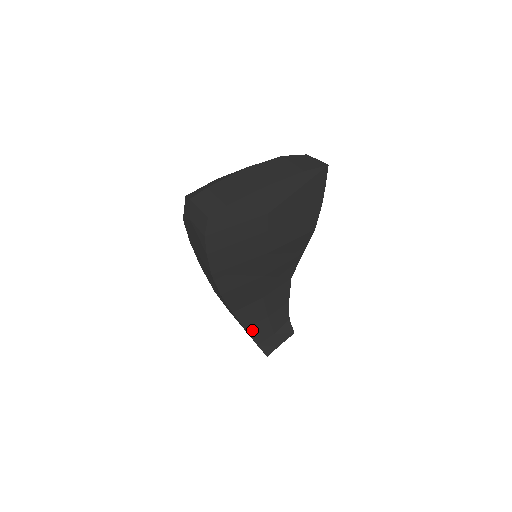
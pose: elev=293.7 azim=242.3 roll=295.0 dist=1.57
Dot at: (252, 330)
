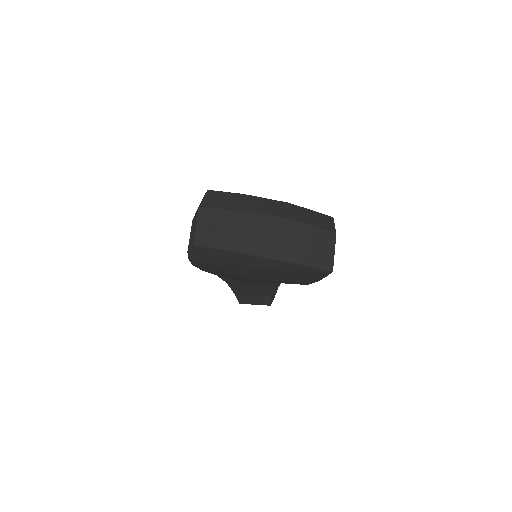
Dot at: (233, 287)
